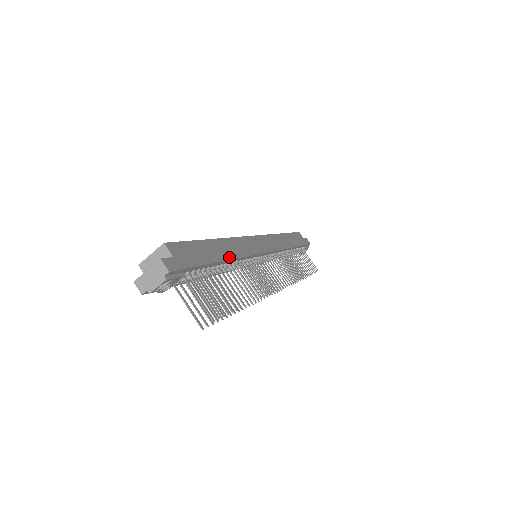
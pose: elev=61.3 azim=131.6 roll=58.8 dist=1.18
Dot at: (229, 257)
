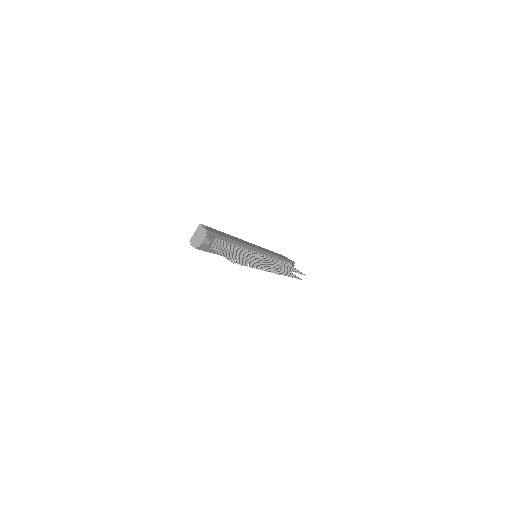
Dot at: (238, 241)
